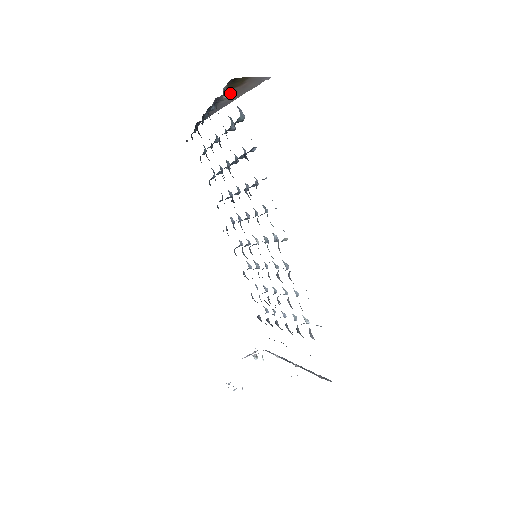
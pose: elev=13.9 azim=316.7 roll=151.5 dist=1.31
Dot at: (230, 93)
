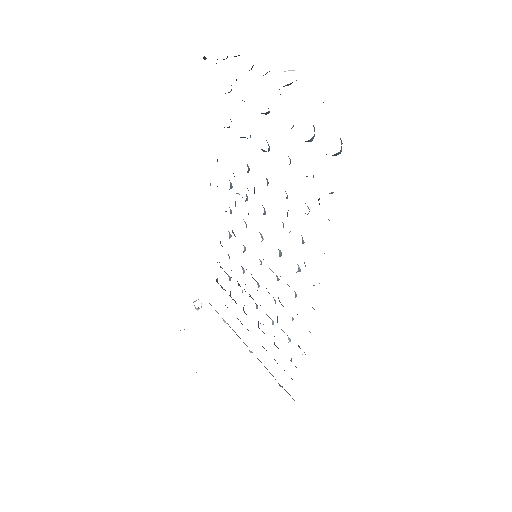
Dot at: occluded
